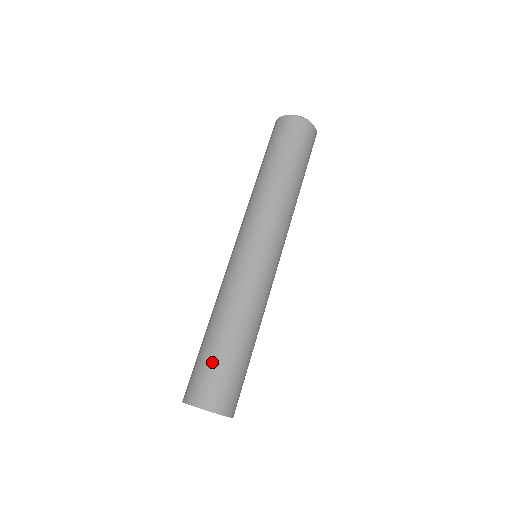
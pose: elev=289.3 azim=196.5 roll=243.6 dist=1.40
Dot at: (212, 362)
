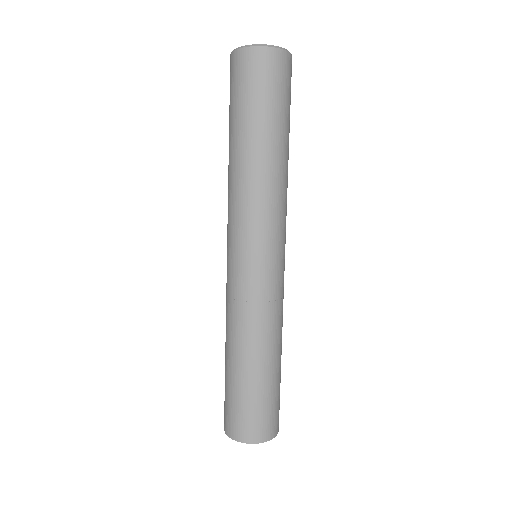
Dot at: (244, 398)
